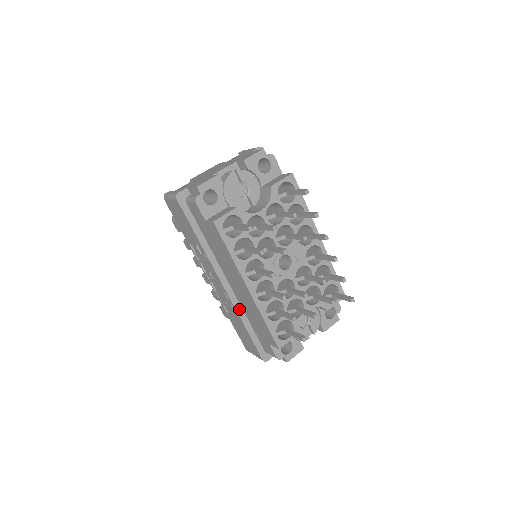
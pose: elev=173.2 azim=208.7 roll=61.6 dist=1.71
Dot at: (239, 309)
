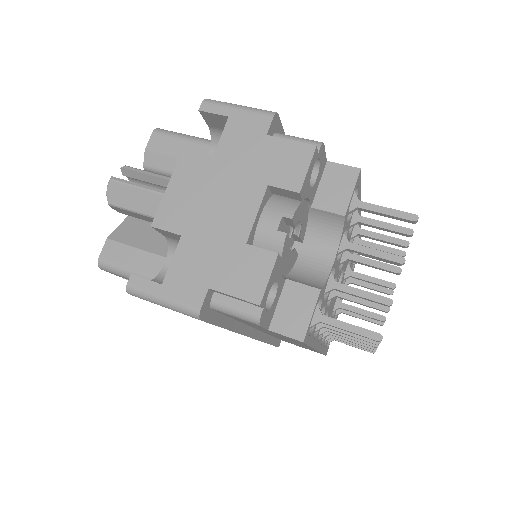
Dot at: (263, 337)
